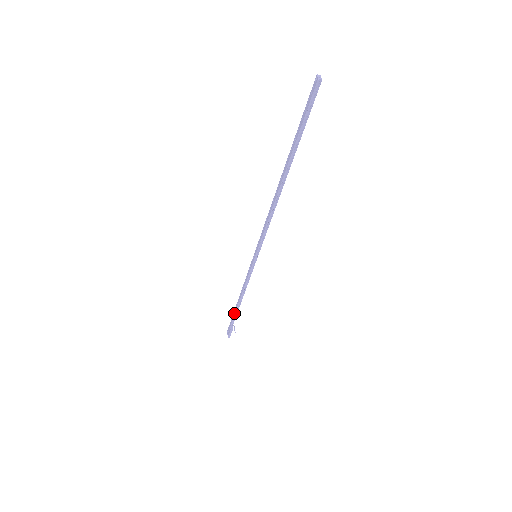
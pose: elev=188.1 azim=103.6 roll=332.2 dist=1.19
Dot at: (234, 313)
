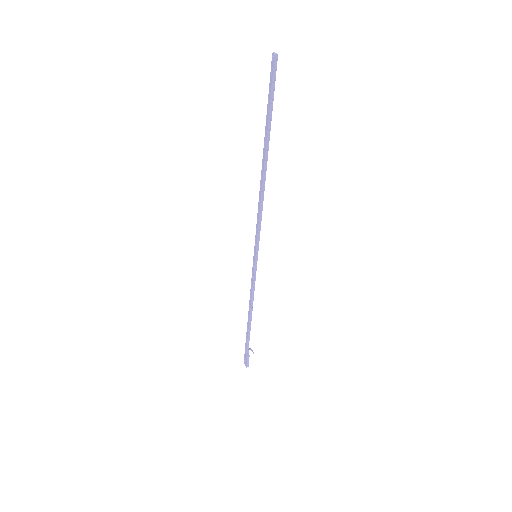
Dot at: (247, 334)
